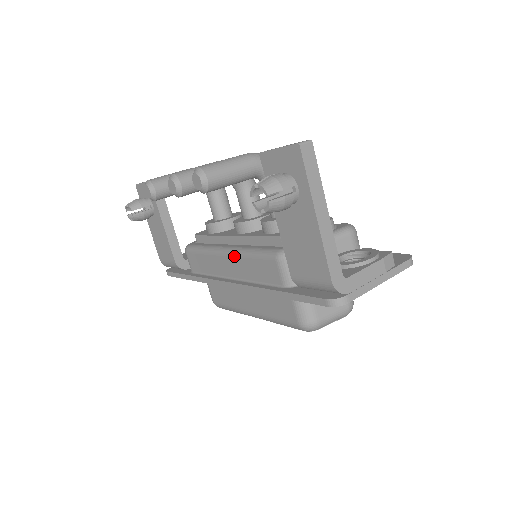
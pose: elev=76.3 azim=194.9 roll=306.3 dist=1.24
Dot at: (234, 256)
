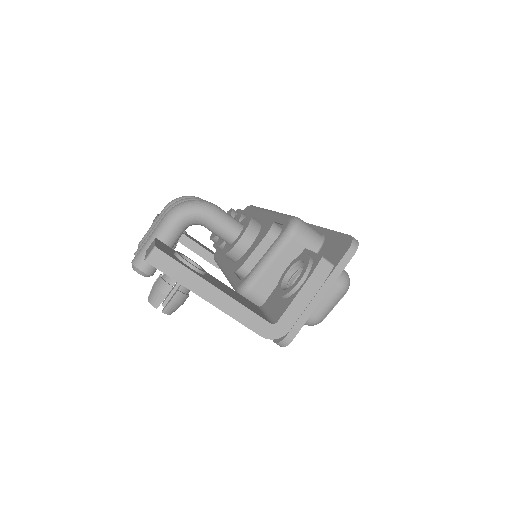
Dot at: occluded
